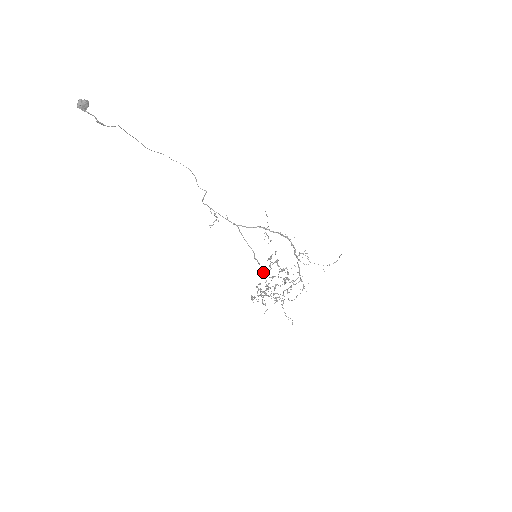
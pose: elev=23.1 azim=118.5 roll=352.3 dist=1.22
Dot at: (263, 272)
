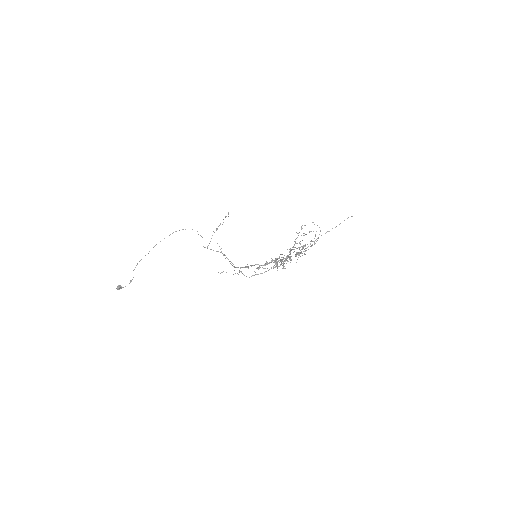
Dot at: occluded
